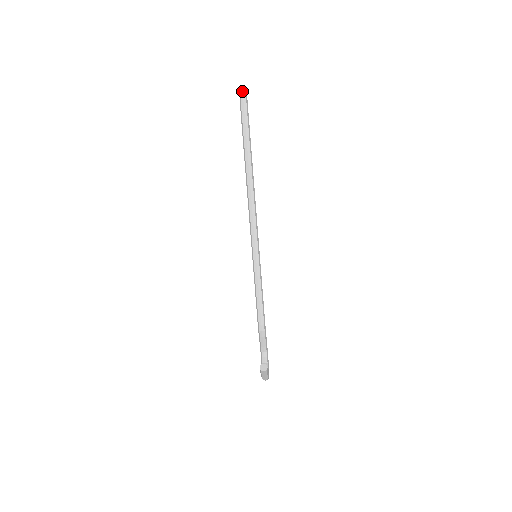
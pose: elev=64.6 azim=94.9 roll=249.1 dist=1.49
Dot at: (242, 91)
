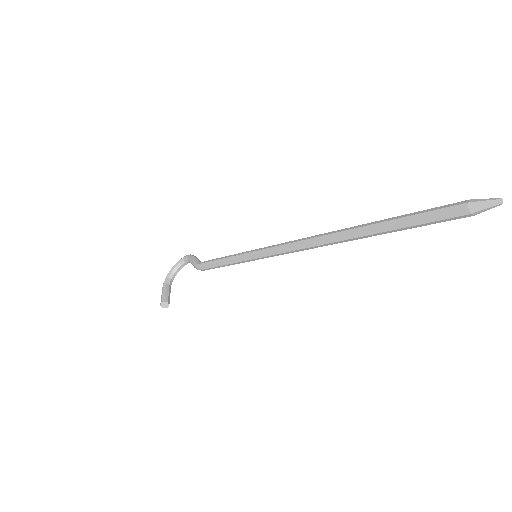
Dot at: (487, 207)
